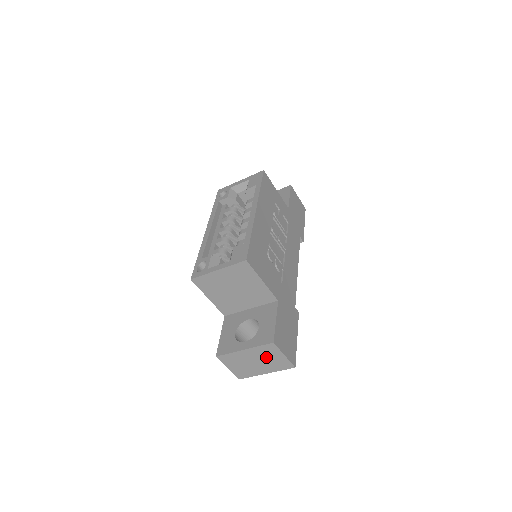
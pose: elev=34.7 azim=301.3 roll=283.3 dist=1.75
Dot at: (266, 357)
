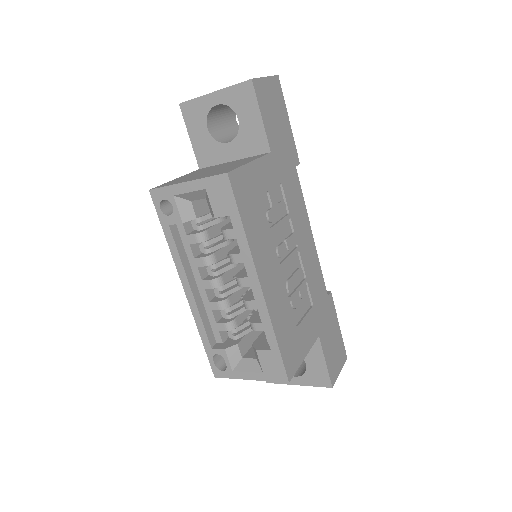
Dot at: occluded
